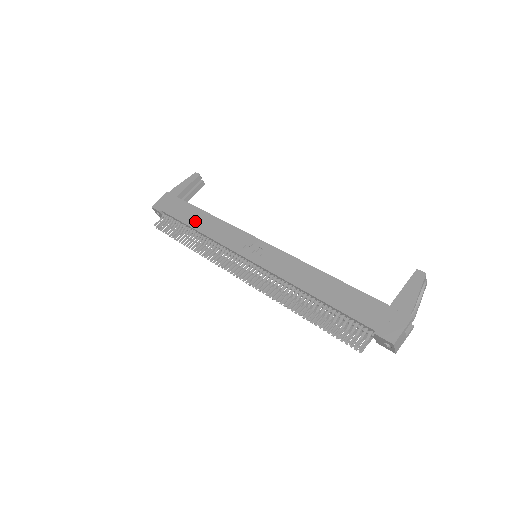
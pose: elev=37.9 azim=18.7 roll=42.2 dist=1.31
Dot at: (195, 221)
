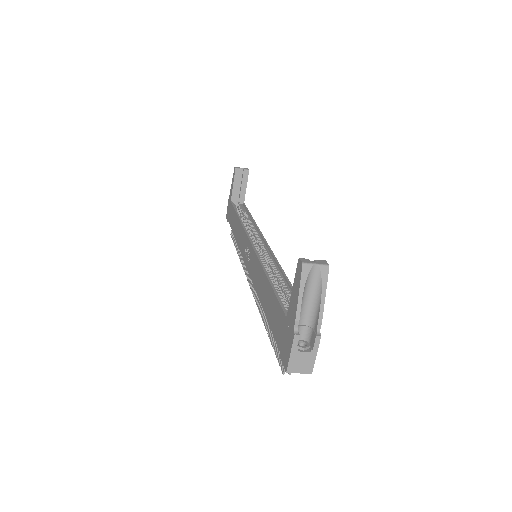
Dot at: (234, 227)
